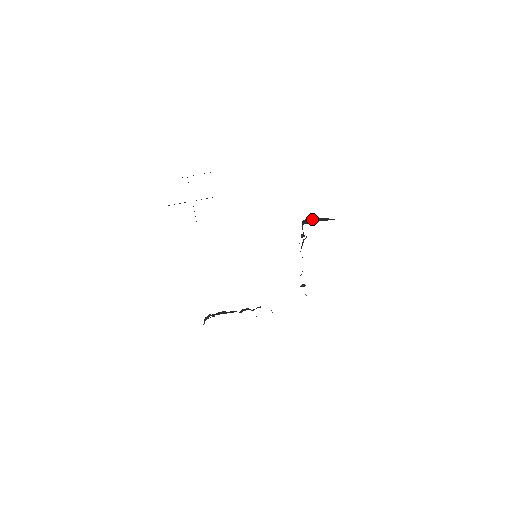
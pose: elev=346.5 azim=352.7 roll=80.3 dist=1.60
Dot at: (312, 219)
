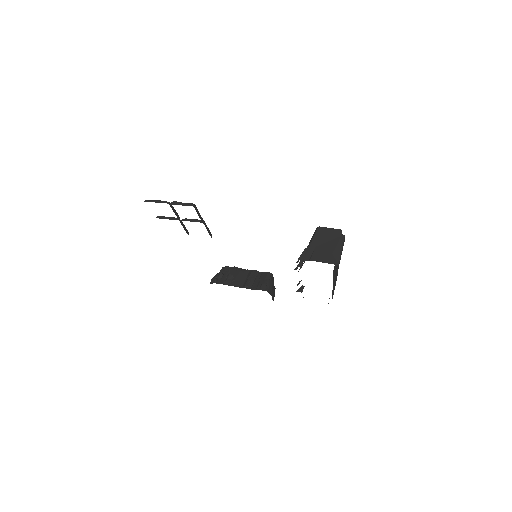
Dot at: (326, 233)
